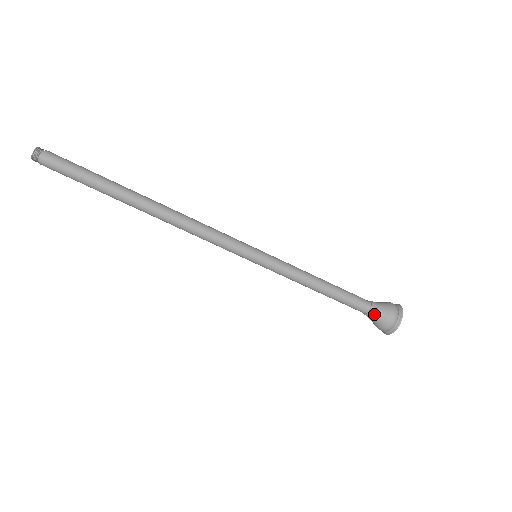
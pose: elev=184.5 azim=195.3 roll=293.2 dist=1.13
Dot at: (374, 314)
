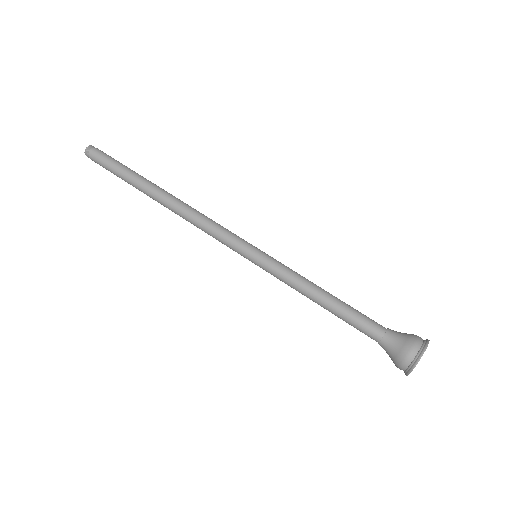
Dot at: occluded
